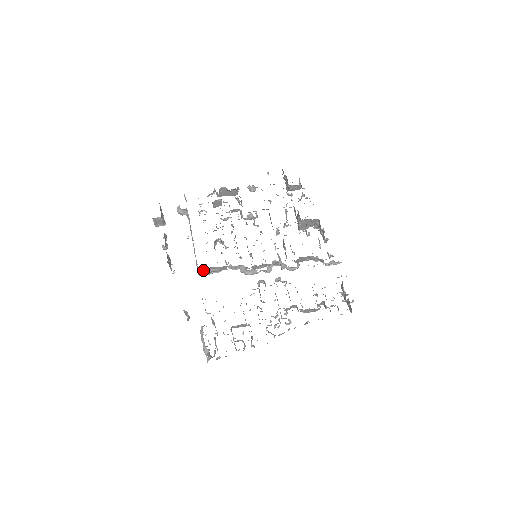
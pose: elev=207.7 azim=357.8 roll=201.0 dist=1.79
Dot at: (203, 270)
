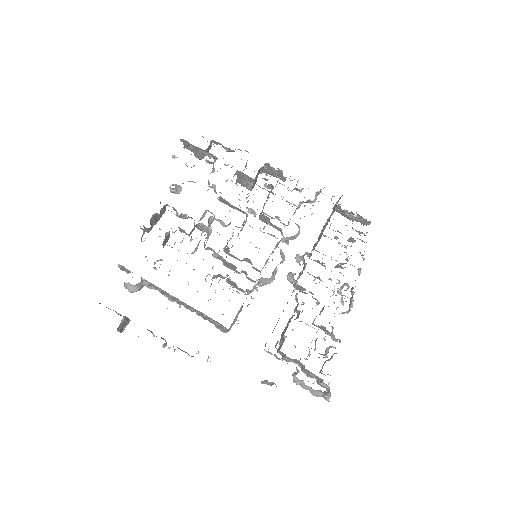
Dot at: (231, 324)
